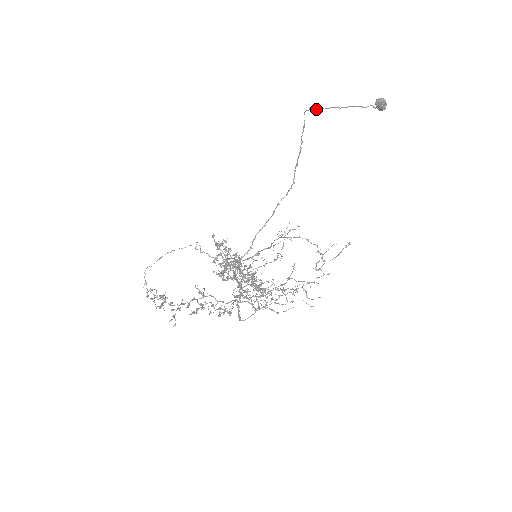
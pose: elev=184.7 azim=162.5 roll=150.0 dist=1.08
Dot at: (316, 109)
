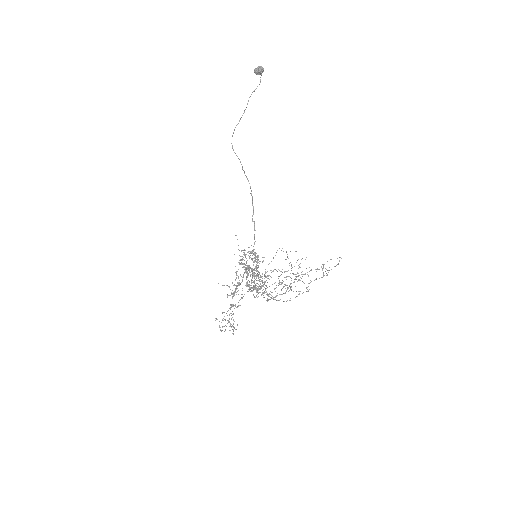
Dot at: (233, 133)
